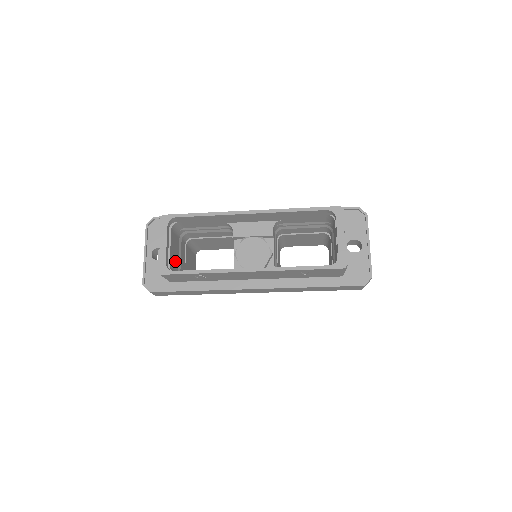
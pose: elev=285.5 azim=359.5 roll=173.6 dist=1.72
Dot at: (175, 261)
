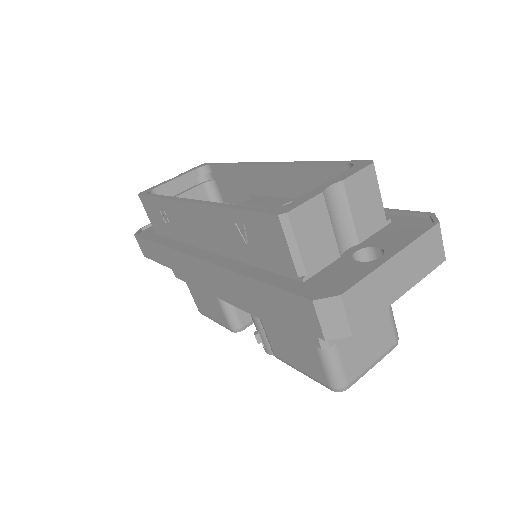
Dot at: occluded
